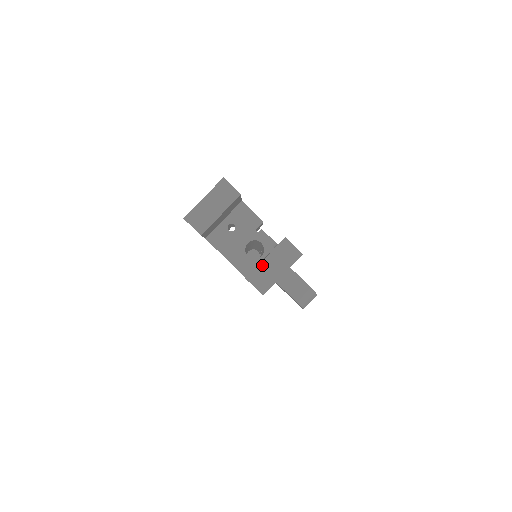
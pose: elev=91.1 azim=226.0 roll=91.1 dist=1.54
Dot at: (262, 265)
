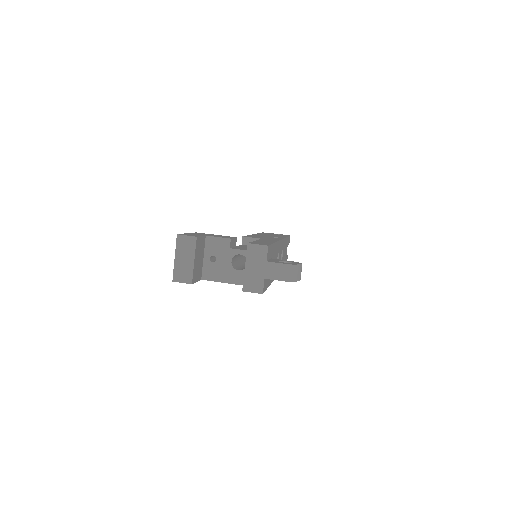
Dot at: (246, 274)
